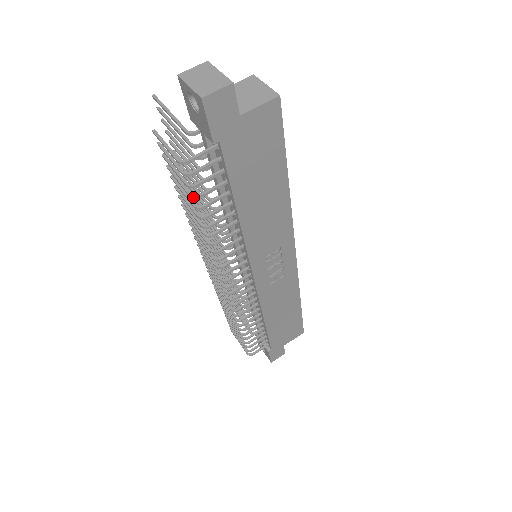
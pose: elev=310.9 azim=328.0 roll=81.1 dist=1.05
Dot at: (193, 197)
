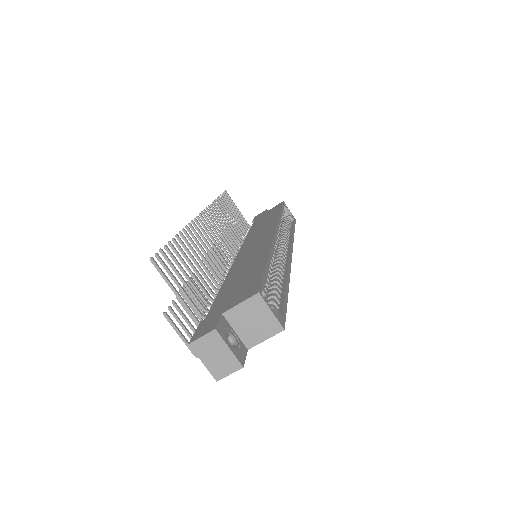
Dot at: occluded
